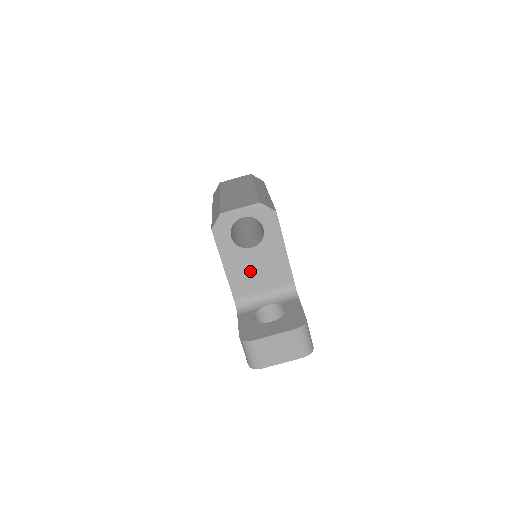
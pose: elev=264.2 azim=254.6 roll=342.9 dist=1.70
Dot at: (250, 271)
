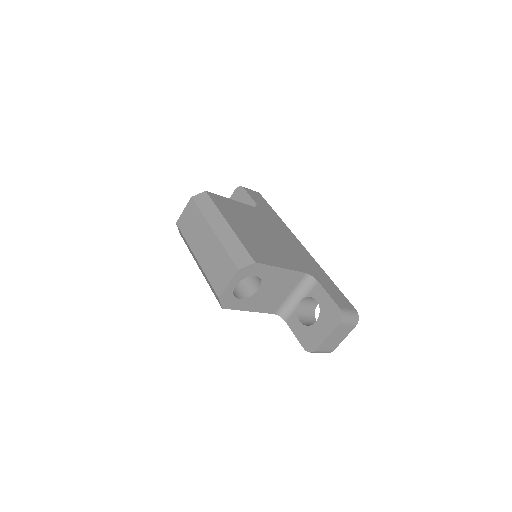
Dot at: (270, 297)
